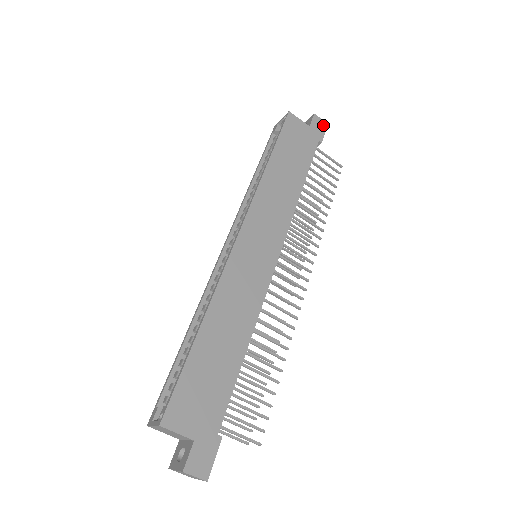
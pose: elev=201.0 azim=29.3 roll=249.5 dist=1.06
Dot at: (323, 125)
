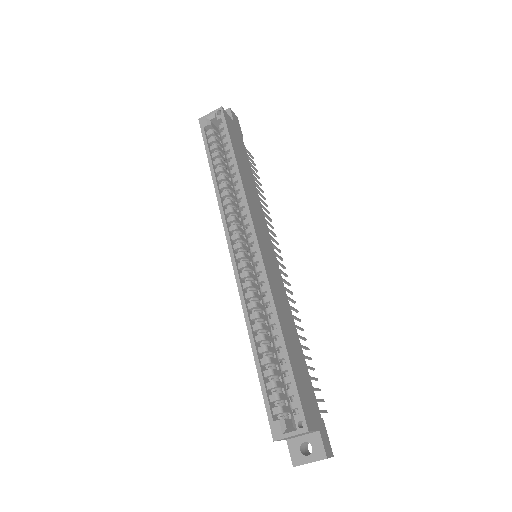
Dot at: (237, 119)
